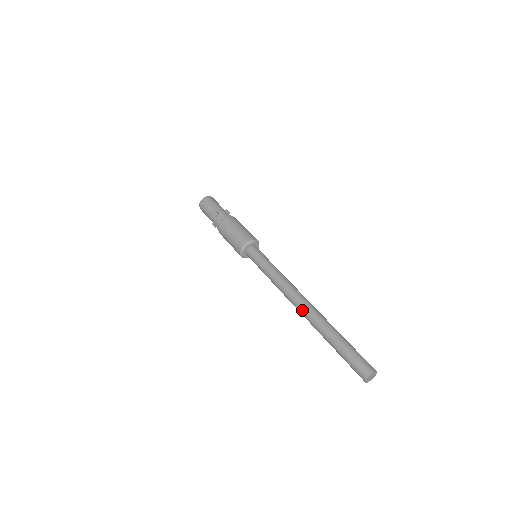
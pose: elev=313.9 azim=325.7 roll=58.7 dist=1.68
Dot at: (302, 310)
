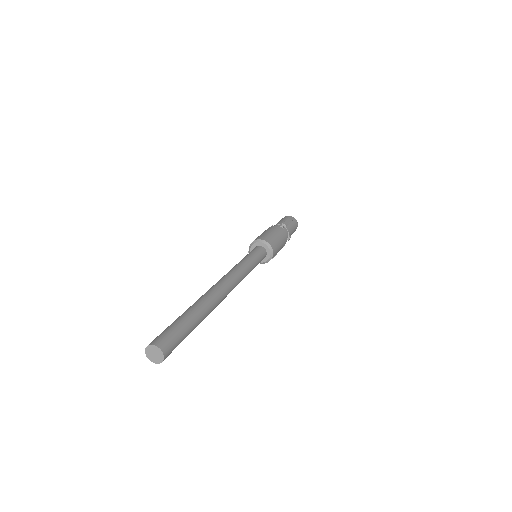
Dot at: (215, 286)
